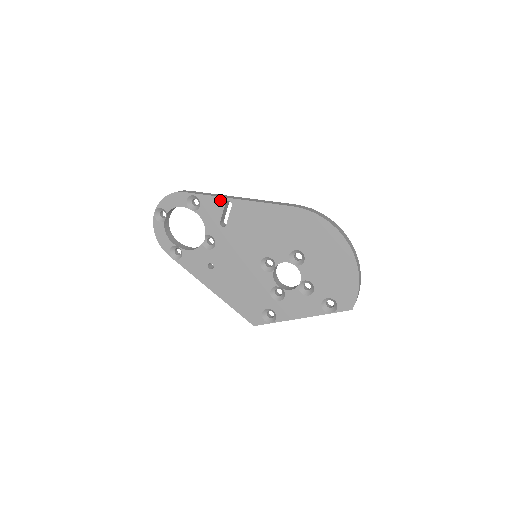
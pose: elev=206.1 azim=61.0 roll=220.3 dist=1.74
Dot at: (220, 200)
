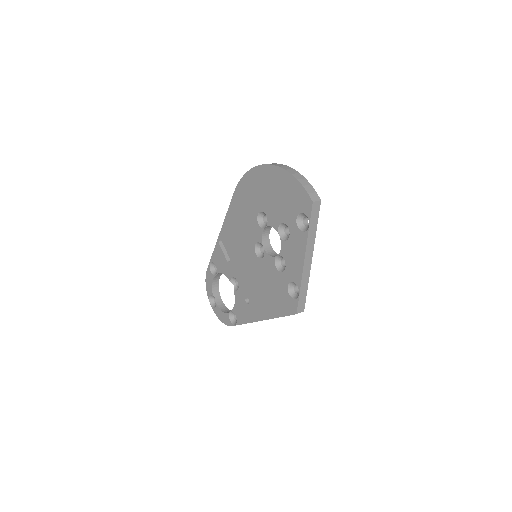
Dot at: (217, 247)
